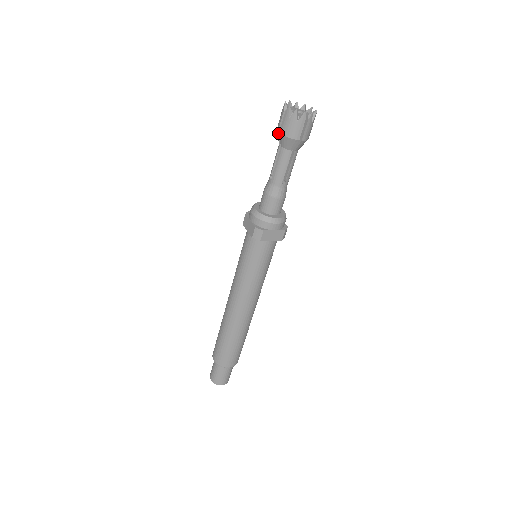
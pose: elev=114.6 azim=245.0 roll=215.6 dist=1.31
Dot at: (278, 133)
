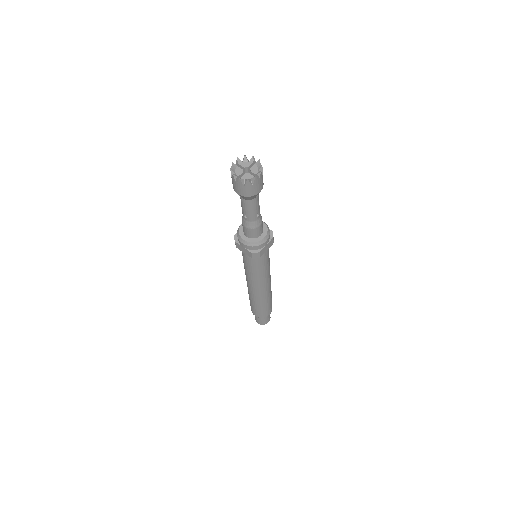
Dot at: occluded
